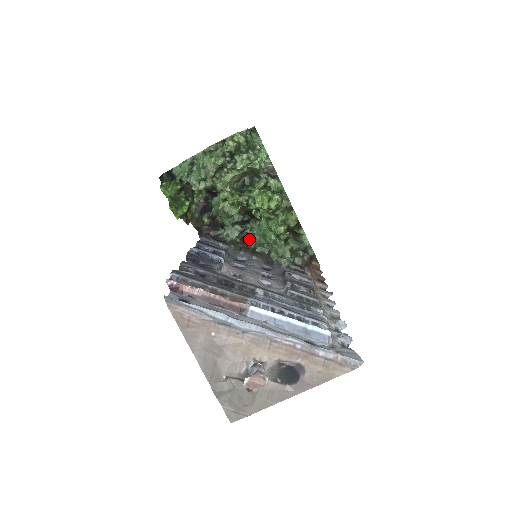
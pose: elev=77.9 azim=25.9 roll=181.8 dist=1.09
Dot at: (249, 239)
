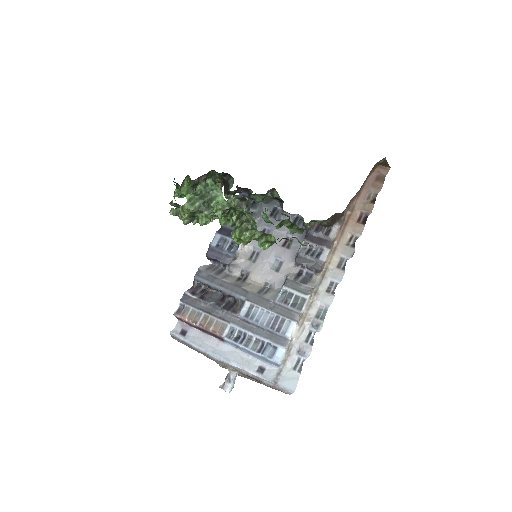
Dot at: (276, 197)
